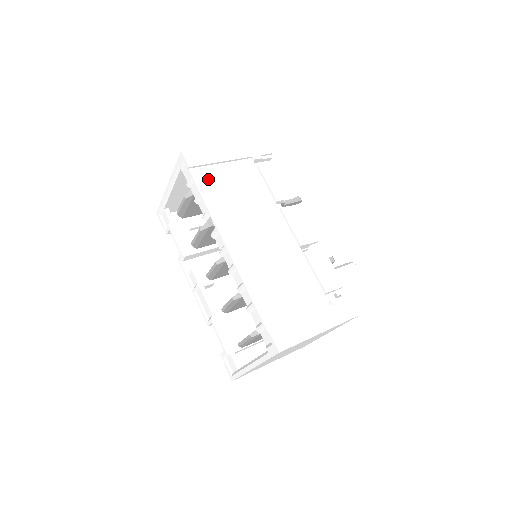
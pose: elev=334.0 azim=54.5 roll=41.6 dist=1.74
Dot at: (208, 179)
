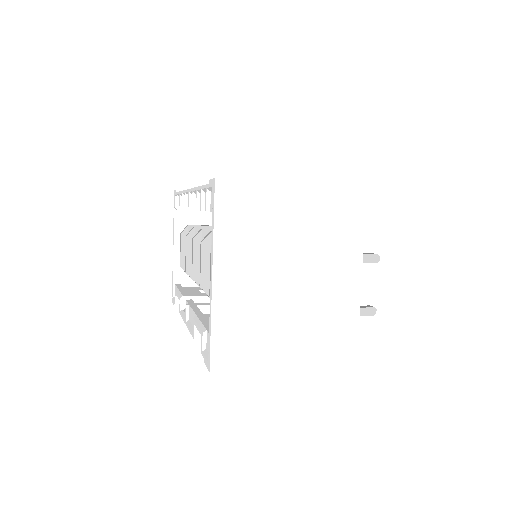
Dot at: occluded
